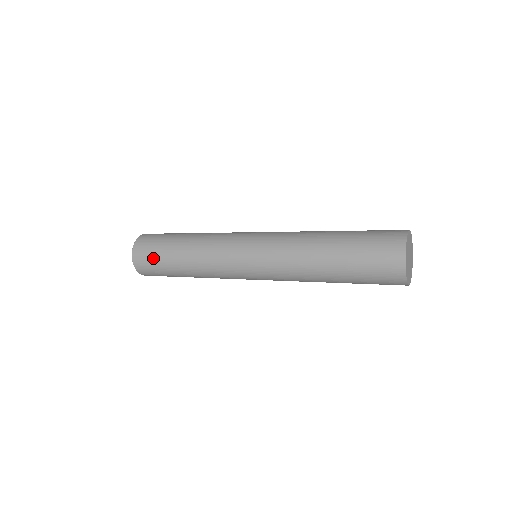
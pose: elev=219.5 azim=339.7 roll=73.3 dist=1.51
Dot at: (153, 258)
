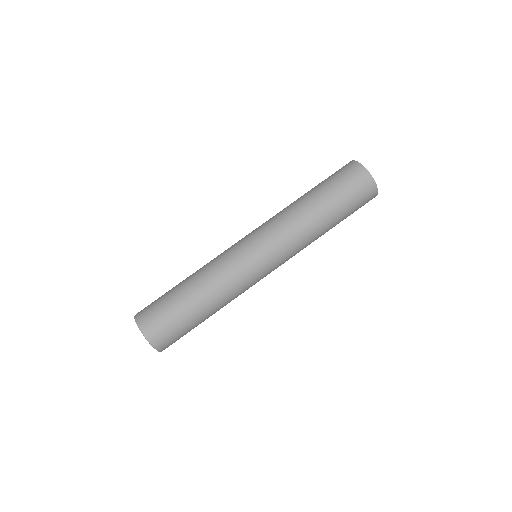
Dot at: (167, 317)
